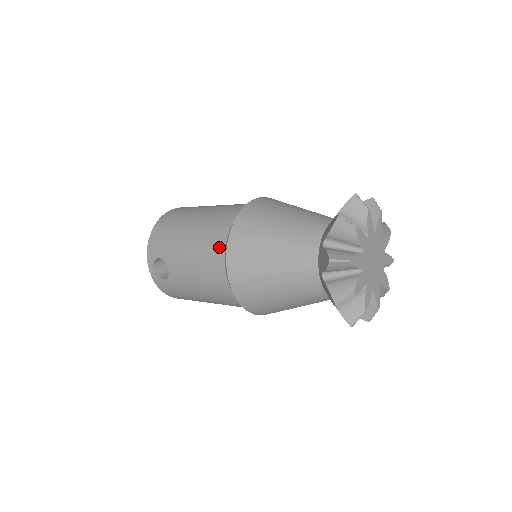
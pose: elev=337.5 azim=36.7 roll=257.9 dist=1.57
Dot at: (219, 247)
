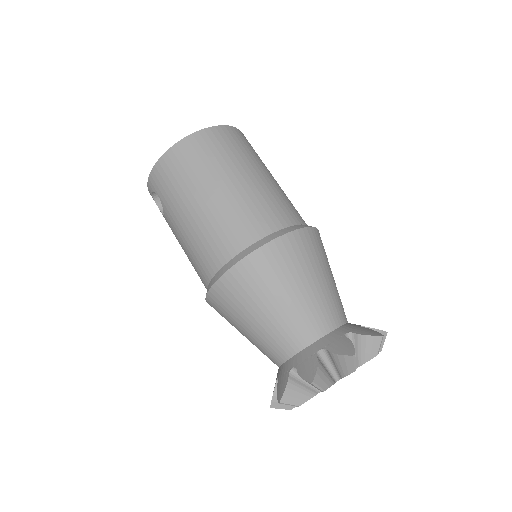
Dot at: (210, 267)
